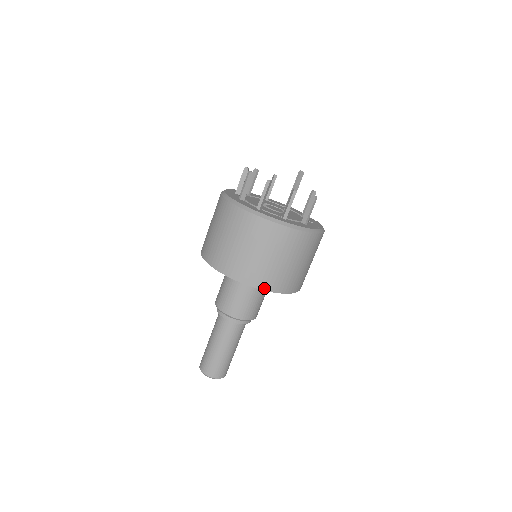
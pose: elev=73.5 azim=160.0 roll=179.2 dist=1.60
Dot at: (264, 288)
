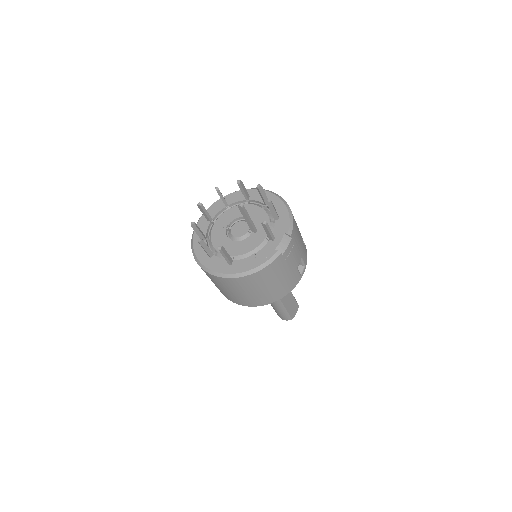
Dot at: (225, 296)
